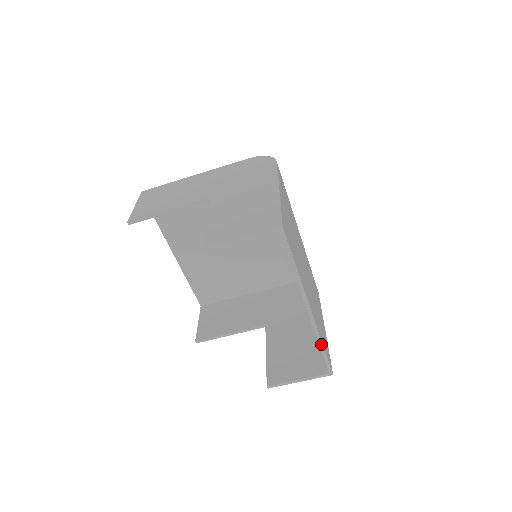
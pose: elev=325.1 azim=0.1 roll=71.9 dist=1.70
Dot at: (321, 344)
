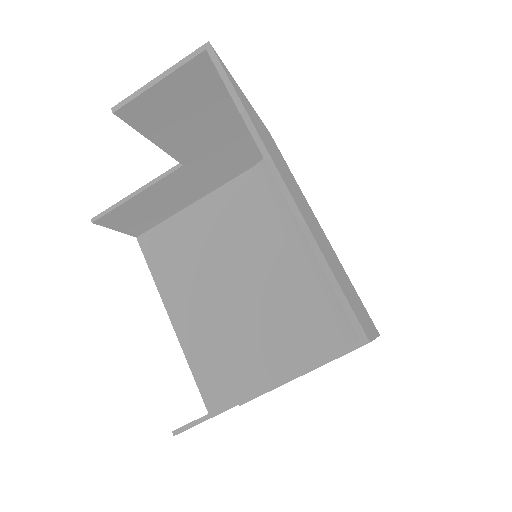
Dot at: (319, 254)
